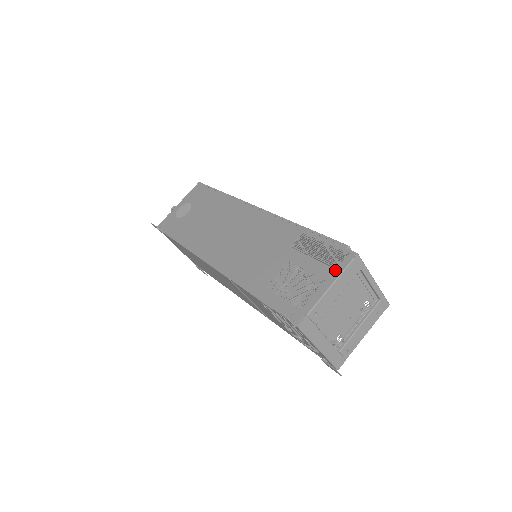
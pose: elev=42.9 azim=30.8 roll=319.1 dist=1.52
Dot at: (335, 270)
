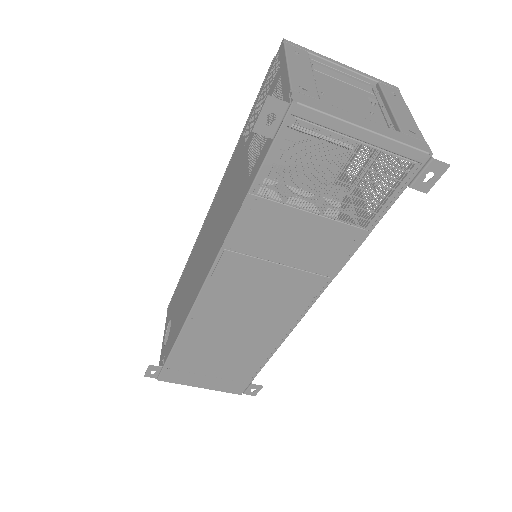
Dot at: (280, 65)
